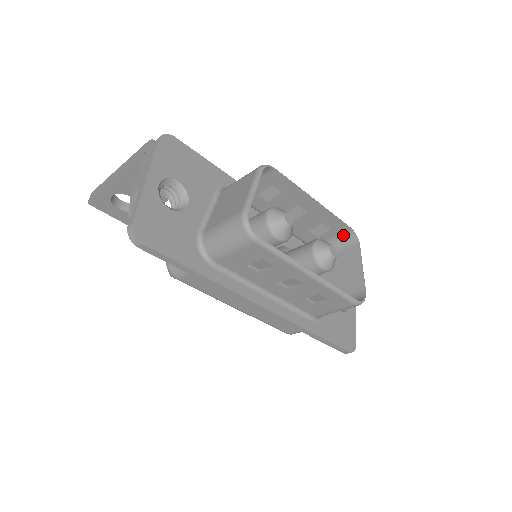
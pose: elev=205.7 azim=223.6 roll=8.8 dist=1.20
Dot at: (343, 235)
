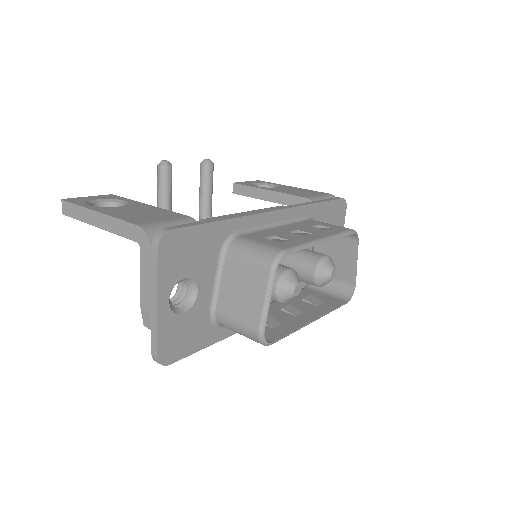
Dot at: occluded
